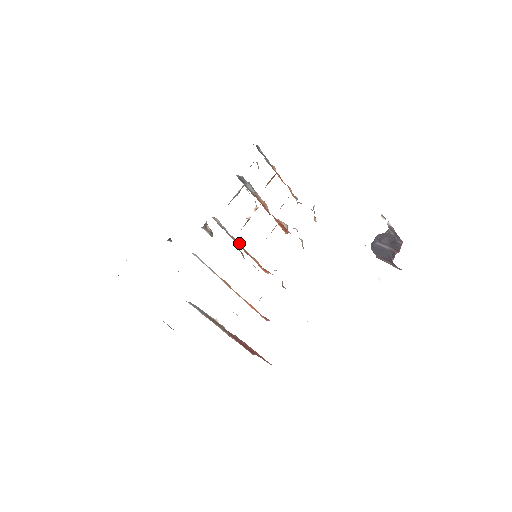
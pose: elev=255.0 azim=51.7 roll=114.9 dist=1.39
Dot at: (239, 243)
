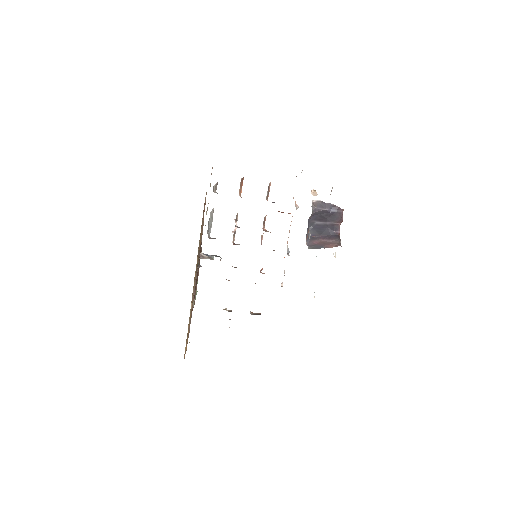
Dot at: occluded
